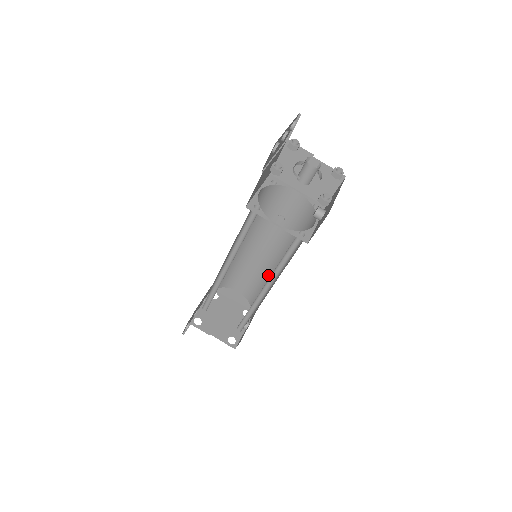
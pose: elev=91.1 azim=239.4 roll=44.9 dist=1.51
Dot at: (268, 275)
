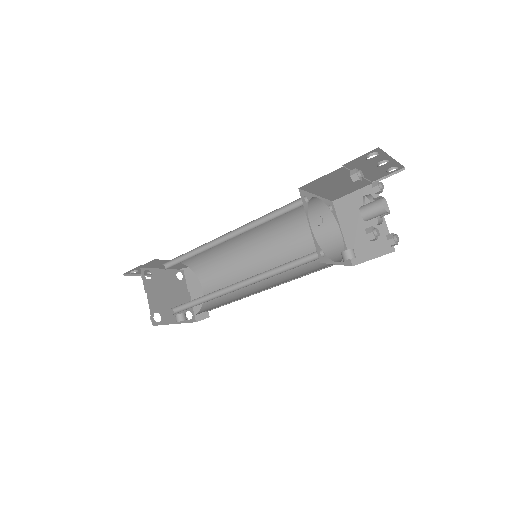
Dot at: (245, 291)
